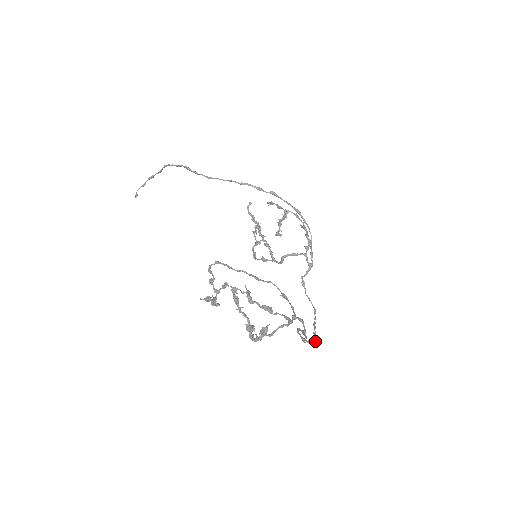
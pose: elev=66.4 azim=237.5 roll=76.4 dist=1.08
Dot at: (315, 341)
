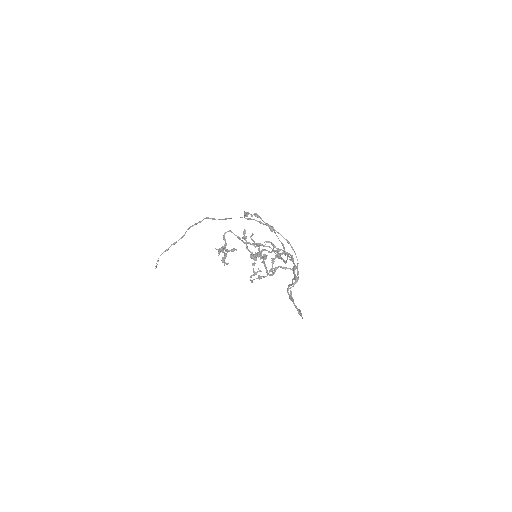
Dot at: (301, 315)
